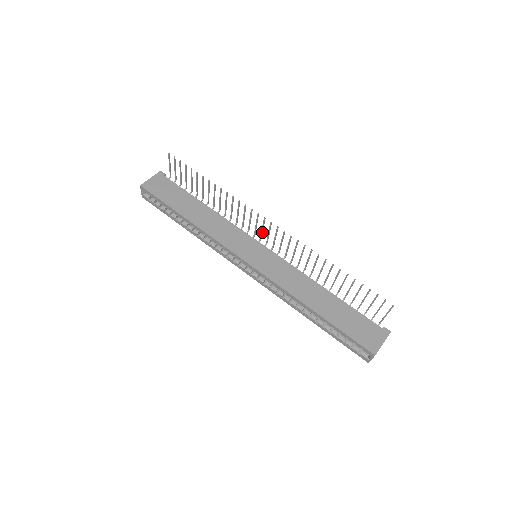
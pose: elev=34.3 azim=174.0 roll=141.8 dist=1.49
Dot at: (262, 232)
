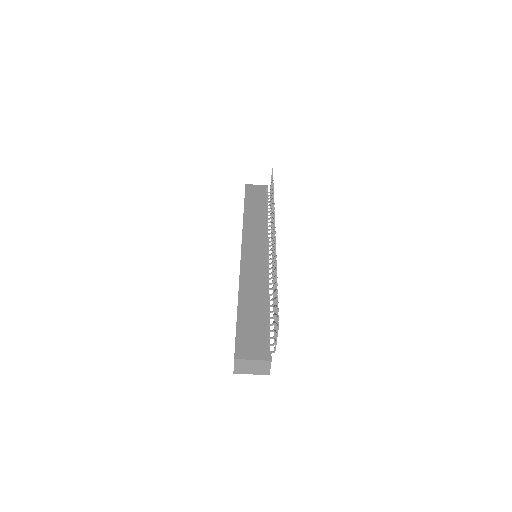
Dot at: occluded
